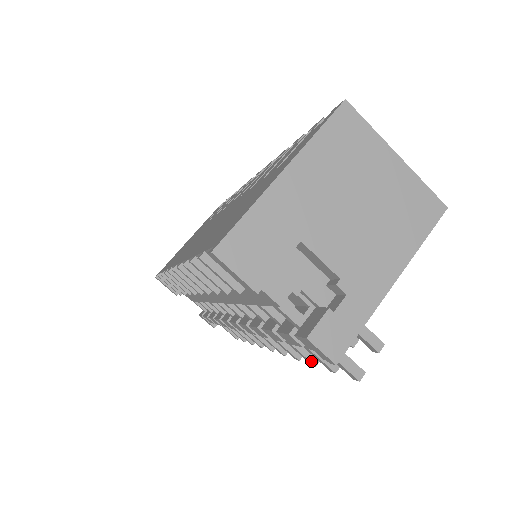
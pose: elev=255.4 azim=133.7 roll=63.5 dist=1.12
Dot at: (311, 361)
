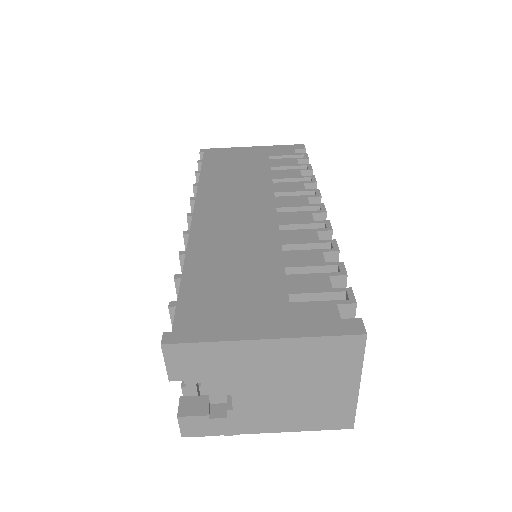
Dot at: occluded
